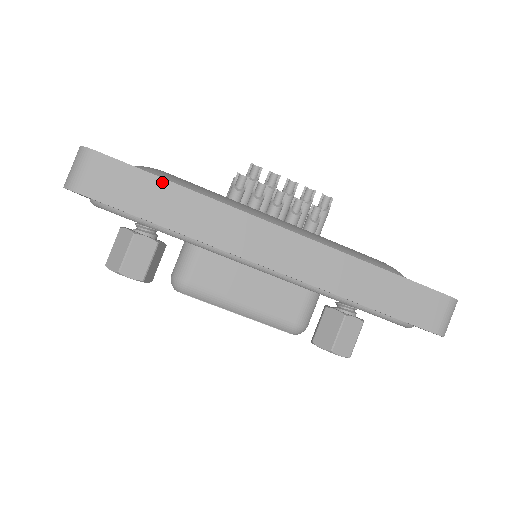
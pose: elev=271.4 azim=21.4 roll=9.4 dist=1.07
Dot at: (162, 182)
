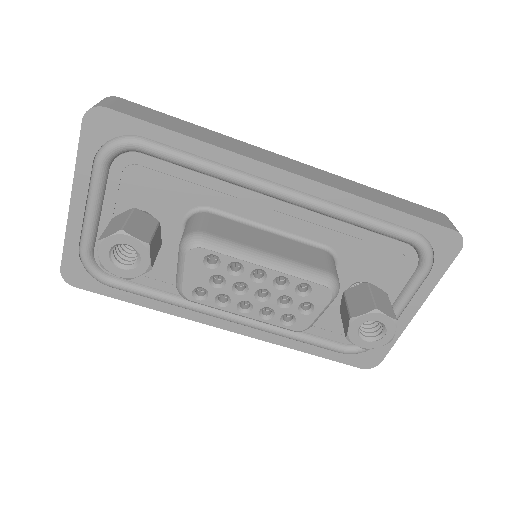
Dot at: (179, 120)
